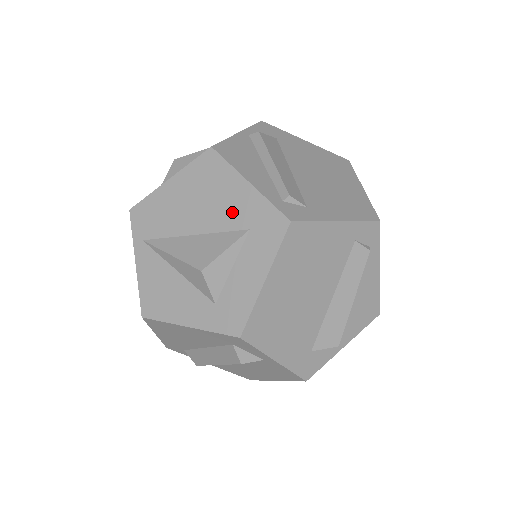
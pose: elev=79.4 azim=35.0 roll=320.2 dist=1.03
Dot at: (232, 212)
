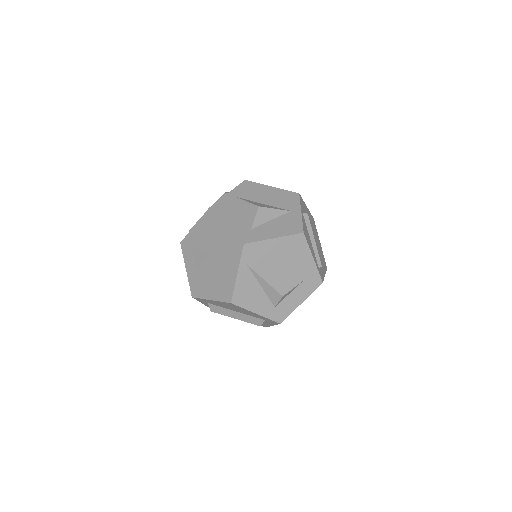
Dot at: (300, 269)
